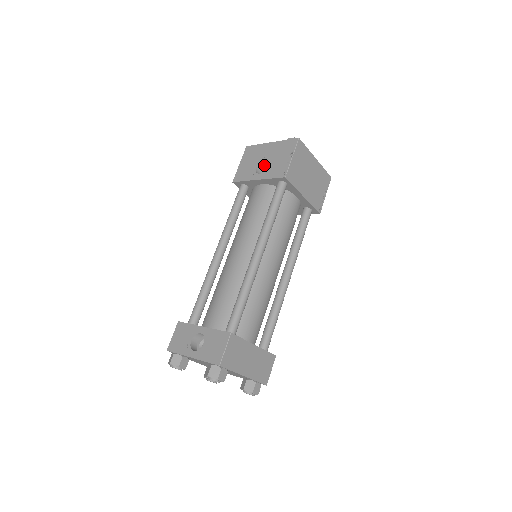
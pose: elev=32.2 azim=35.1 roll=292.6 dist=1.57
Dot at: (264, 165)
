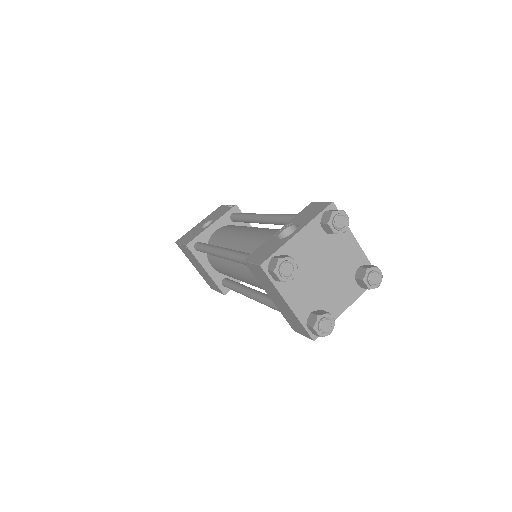
Dot at: occluded
